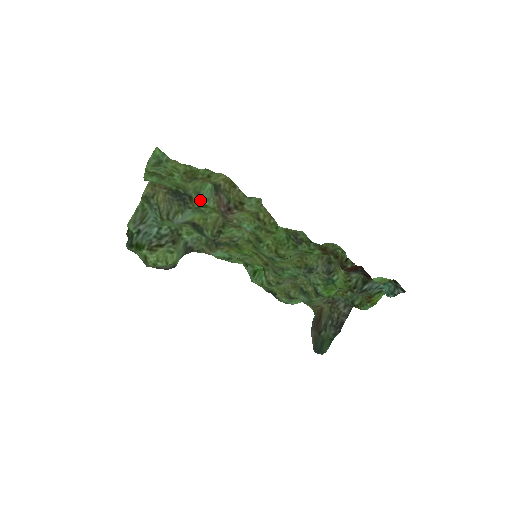
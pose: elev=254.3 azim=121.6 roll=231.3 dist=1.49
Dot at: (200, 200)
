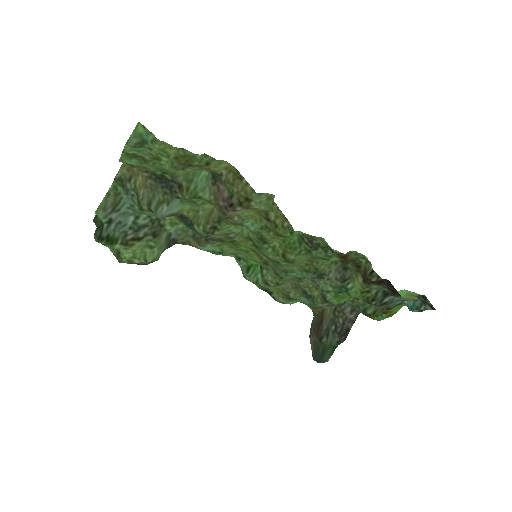
Dot at: (192, 190)
